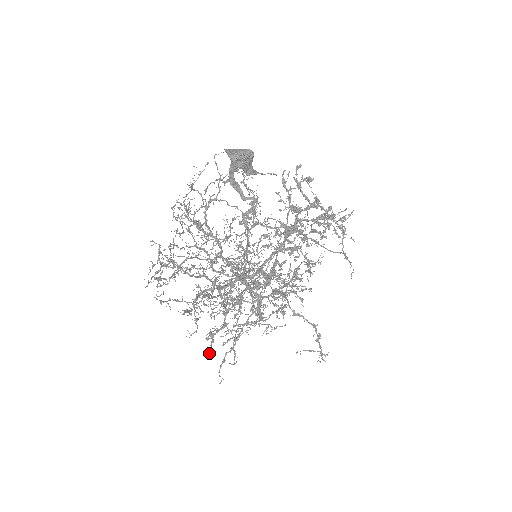
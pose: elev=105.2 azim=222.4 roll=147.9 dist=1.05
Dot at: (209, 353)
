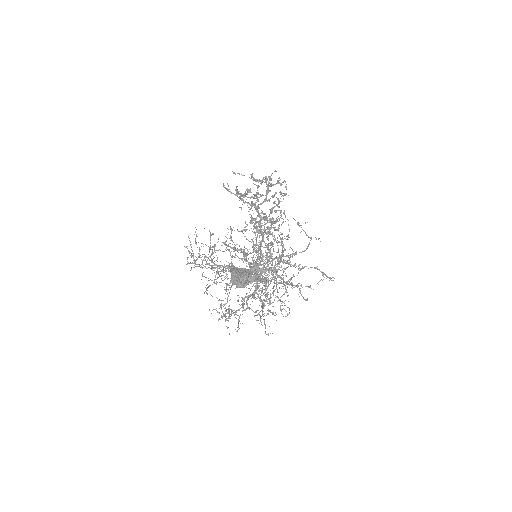
Dot at: occluded
